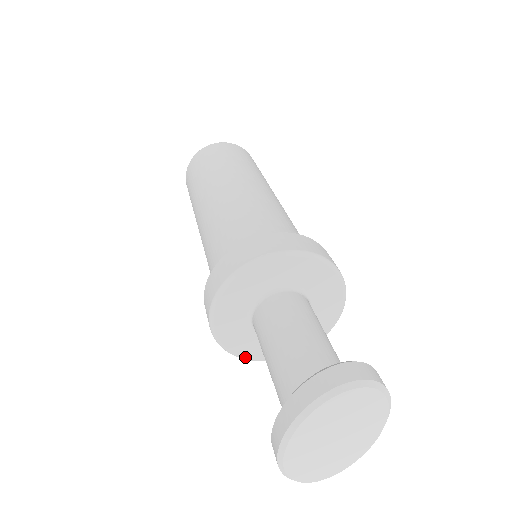
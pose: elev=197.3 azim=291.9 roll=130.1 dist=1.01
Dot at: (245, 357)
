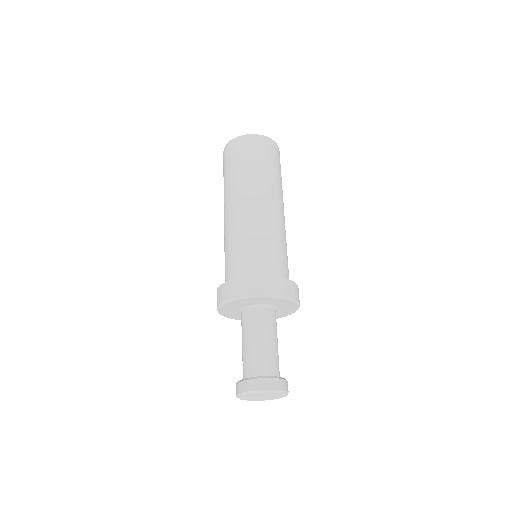
Dot at: occluded
